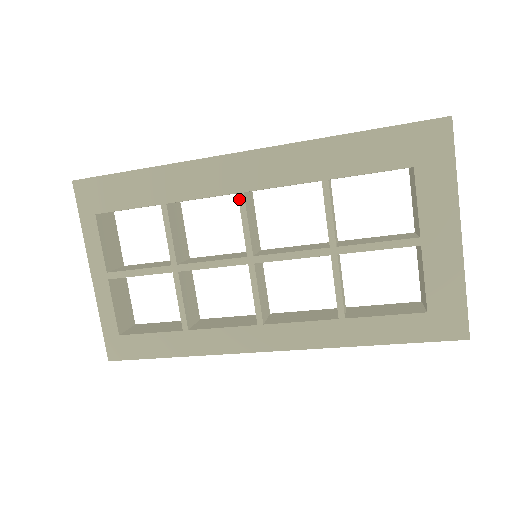
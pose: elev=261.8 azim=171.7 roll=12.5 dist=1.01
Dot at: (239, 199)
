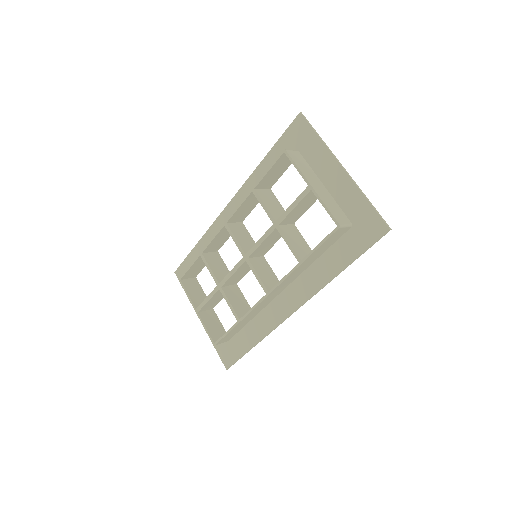
Dot at: (226, 228)
